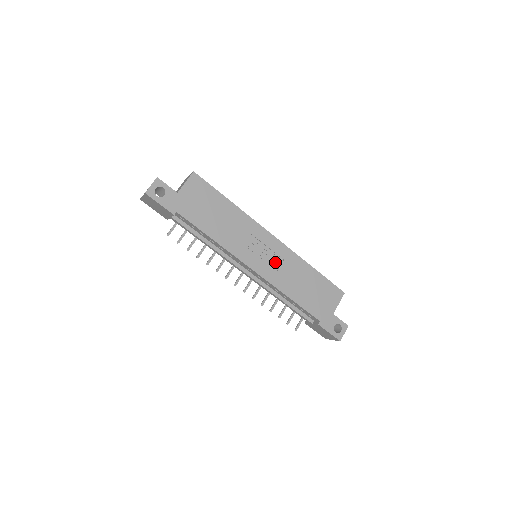
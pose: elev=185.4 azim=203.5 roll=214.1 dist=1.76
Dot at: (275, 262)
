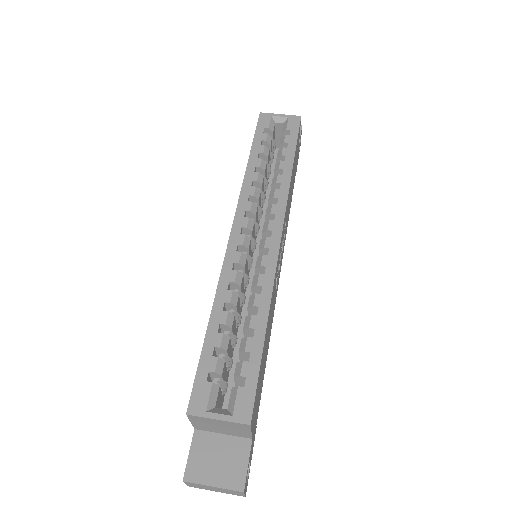
Dot at: occluded
